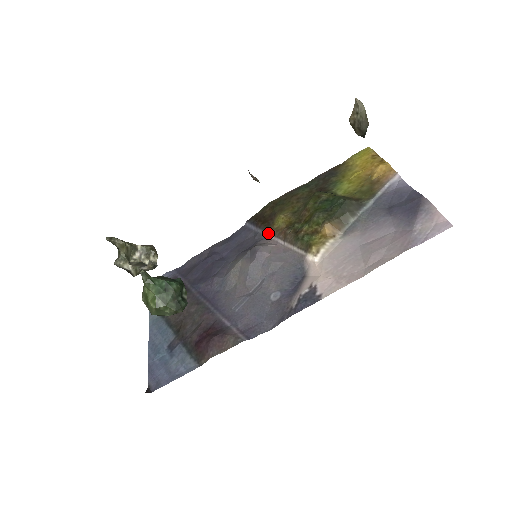
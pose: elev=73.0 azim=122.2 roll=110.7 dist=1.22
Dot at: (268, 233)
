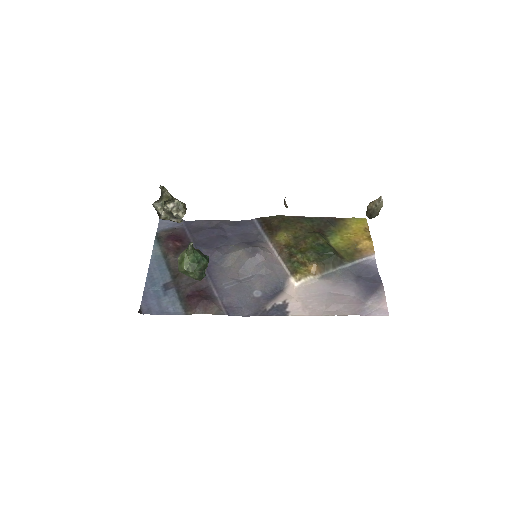
Dot at: (269, 240)
